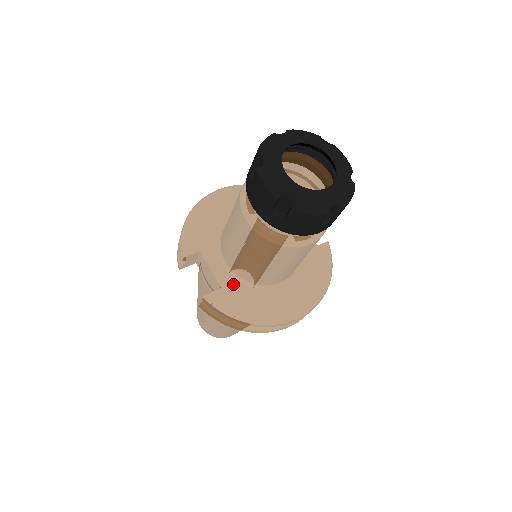
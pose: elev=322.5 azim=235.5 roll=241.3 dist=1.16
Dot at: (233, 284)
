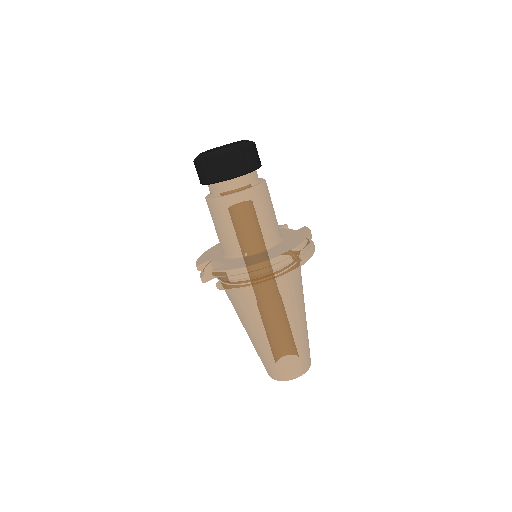
Dot at: (233, 261)
